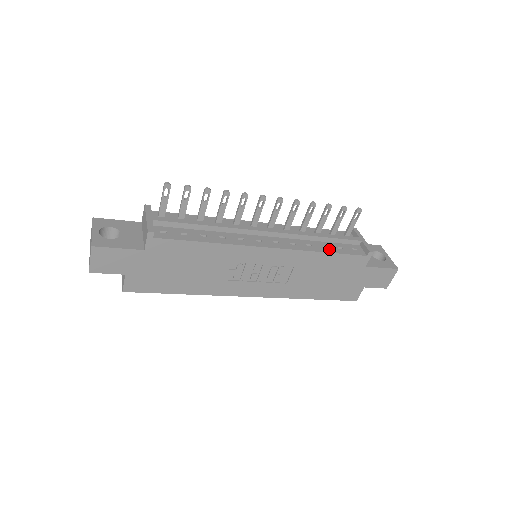
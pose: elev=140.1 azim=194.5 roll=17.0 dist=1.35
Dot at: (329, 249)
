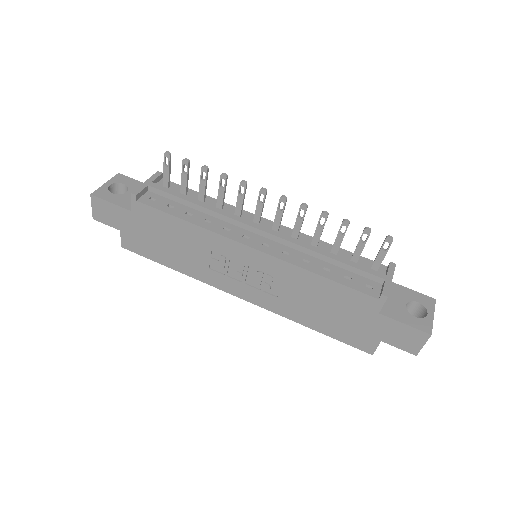
Dot at: (329, 273)
